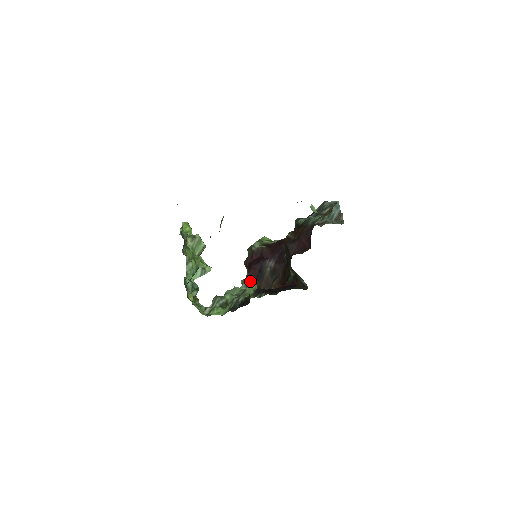
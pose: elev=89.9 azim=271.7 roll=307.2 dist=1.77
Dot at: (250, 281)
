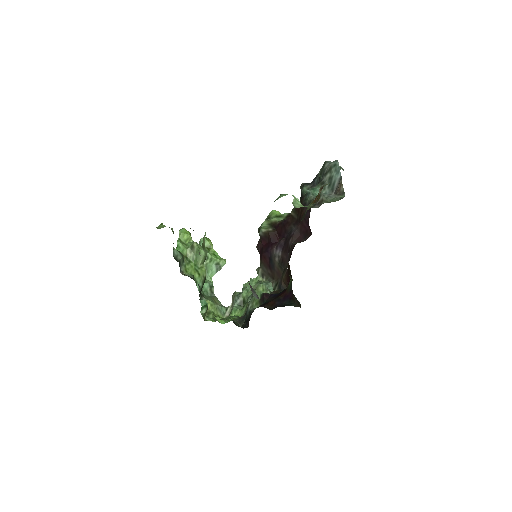
Dot at: (264, 270)
